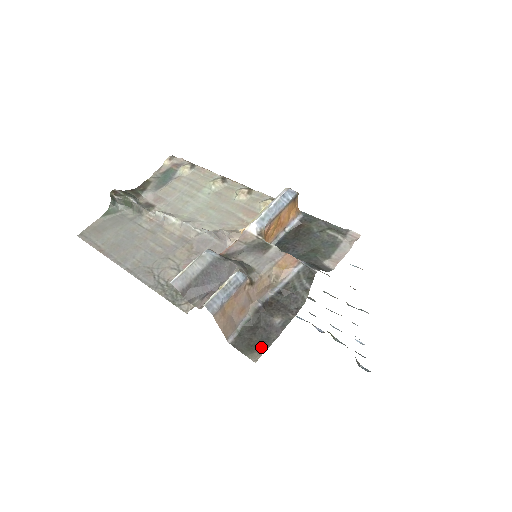
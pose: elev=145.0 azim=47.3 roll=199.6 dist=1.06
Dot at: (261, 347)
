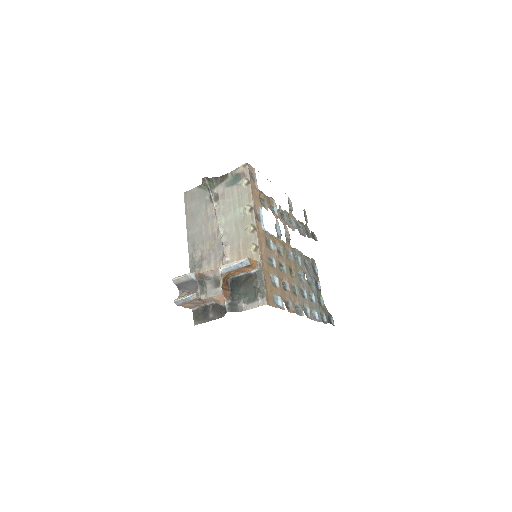
Dot at: (200, 321)
